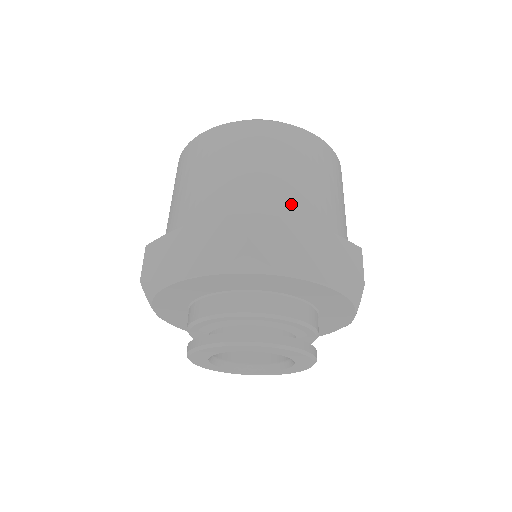
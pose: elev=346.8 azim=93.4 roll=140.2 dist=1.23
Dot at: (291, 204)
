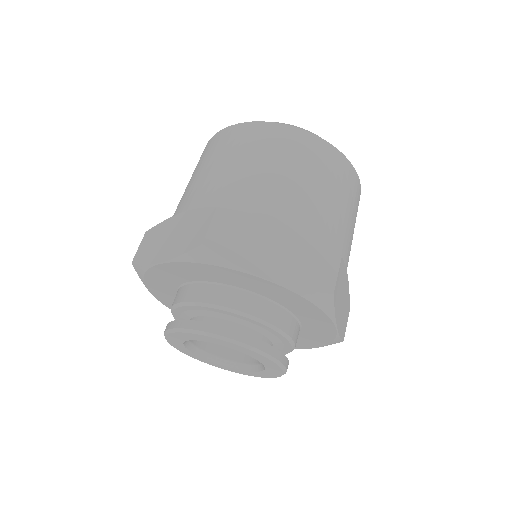
Dot at: (271, 203)
